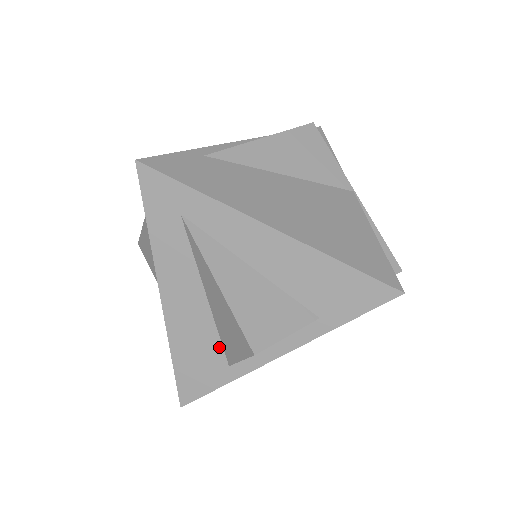
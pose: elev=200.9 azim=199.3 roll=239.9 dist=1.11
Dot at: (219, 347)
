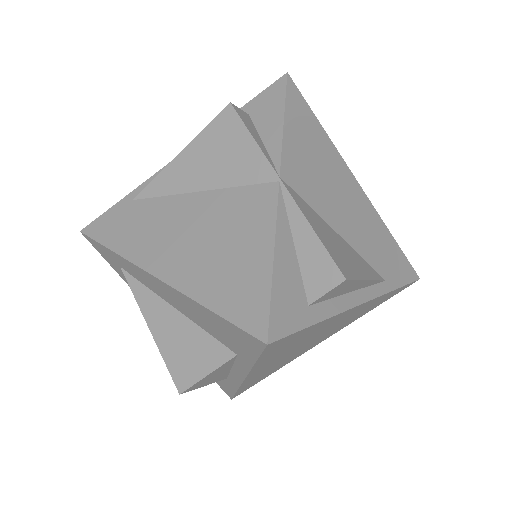
Dot at: occluded
